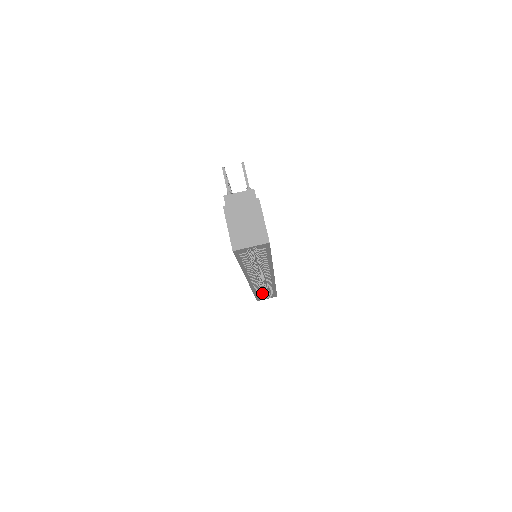
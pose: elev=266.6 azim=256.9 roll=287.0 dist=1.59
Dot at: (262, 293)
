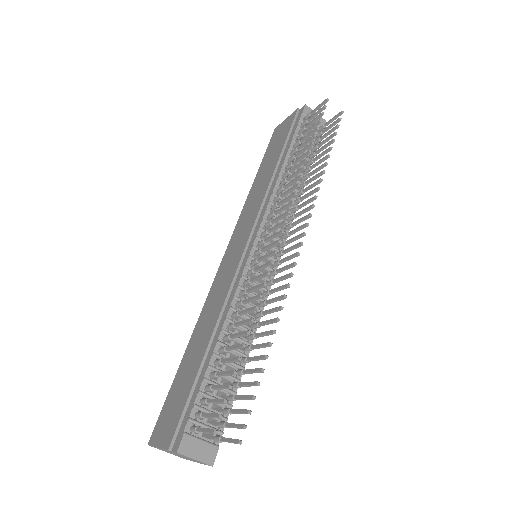
Dot at: occluded
